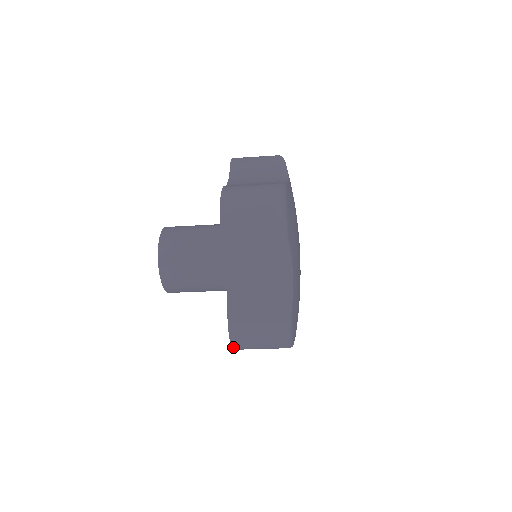
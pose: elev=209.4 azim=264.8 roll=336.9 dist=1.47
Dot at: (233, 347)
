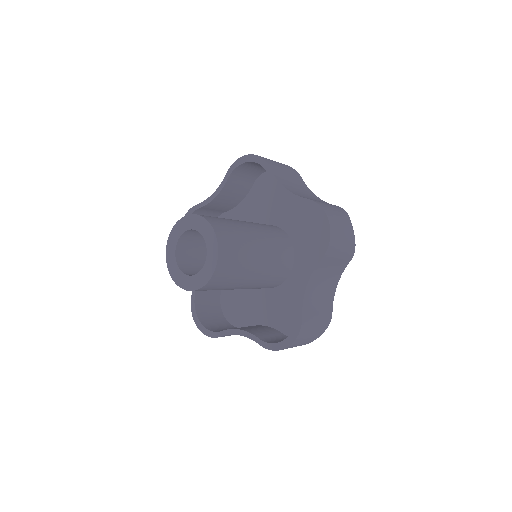
Dot at: (197, 324)
